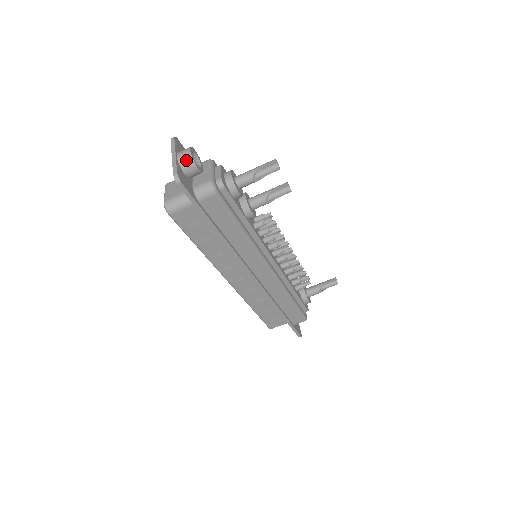
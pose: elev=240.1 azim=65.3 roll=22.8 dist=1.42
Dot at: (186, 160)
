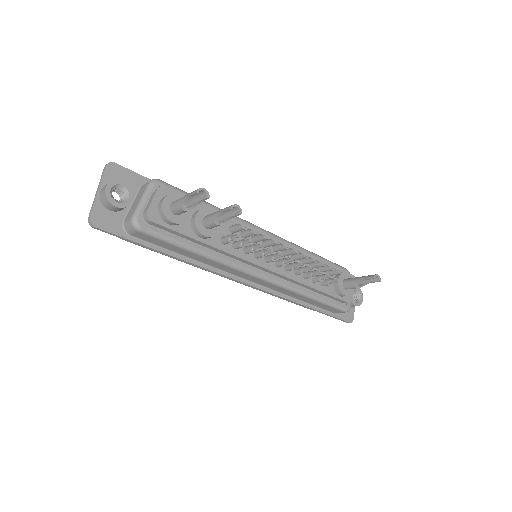
Dot at: (104, 199)
